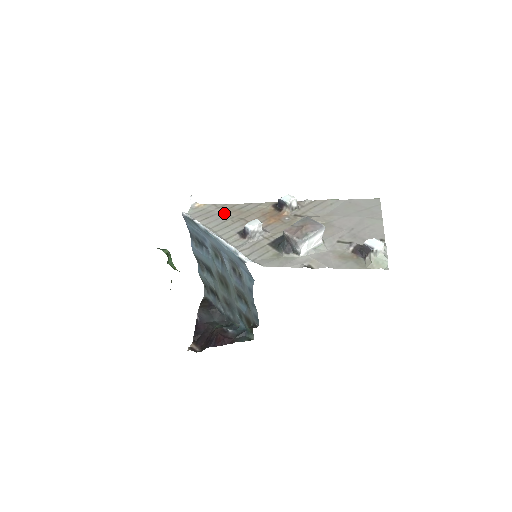
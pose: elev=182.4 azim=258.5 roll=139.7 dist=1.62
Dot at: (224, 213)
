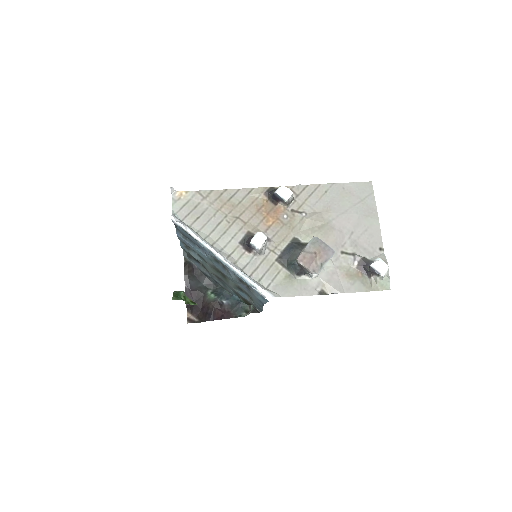
Dot at: (214, 208)
